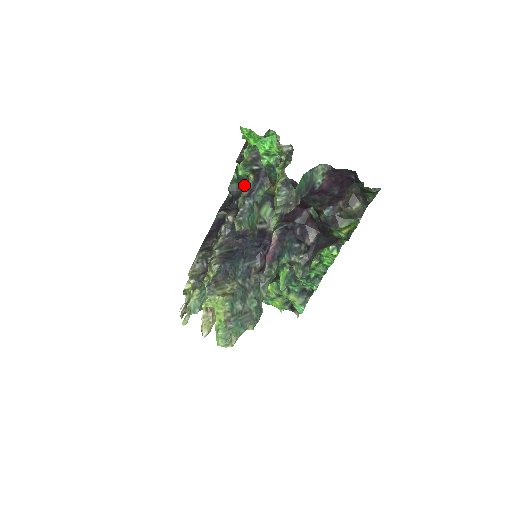
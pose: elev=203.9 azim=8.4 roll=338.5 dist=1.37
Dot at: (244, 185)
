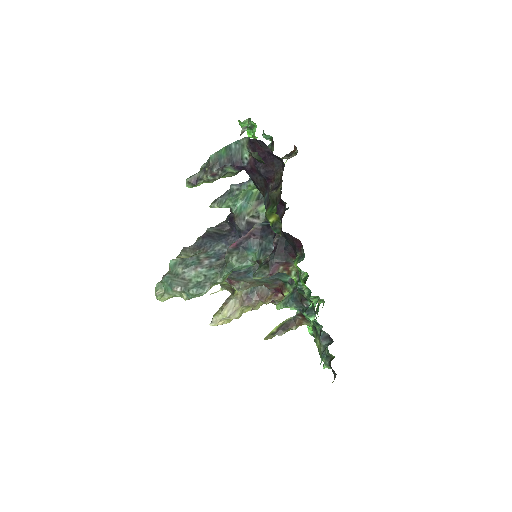
Dot at: occluded
